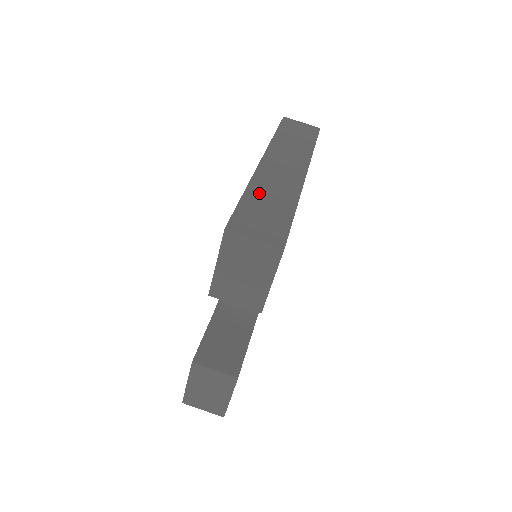
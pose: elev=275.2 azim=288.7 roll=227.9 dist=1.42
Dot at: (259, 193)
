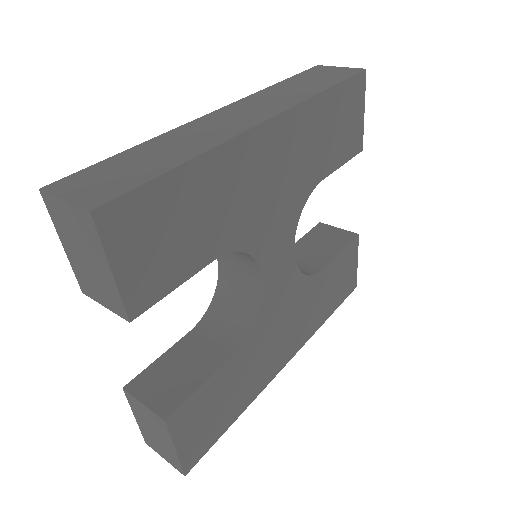
Dot at: (152, 147)
